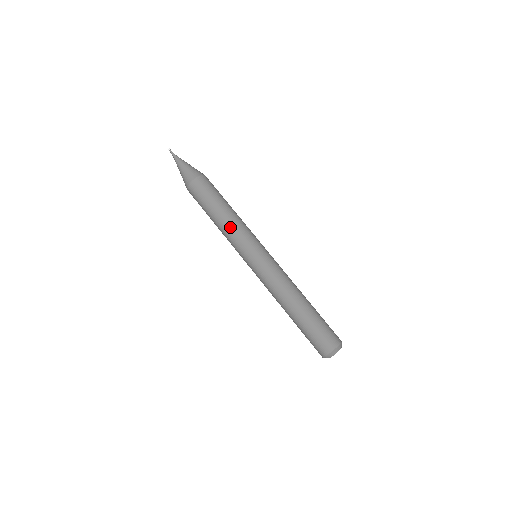
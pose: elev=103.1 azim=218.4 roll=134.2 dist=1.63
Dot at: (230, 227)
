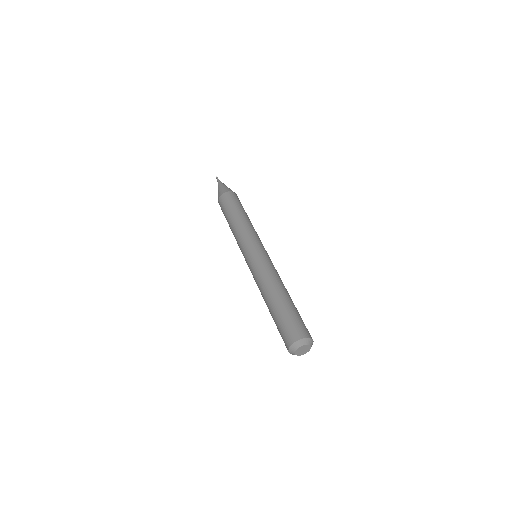
Dot at: (249, 225)
